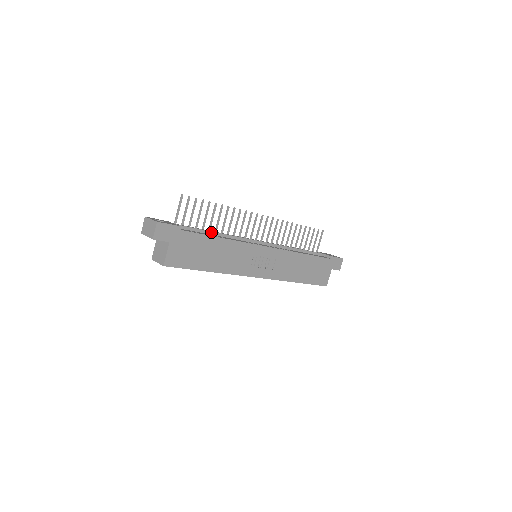
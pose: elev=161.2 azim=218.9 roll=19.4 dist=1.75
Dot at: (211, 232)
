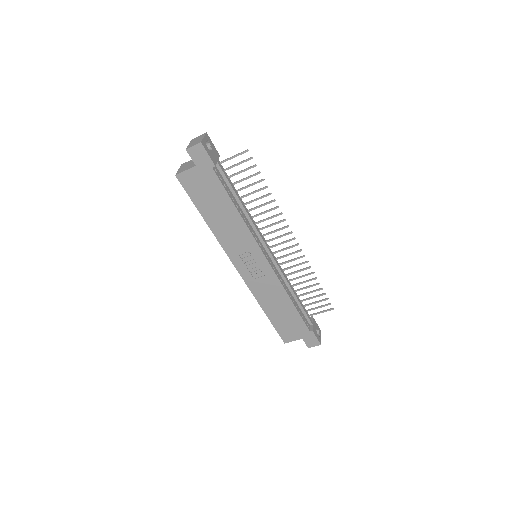
Dot at: (238, 198)
